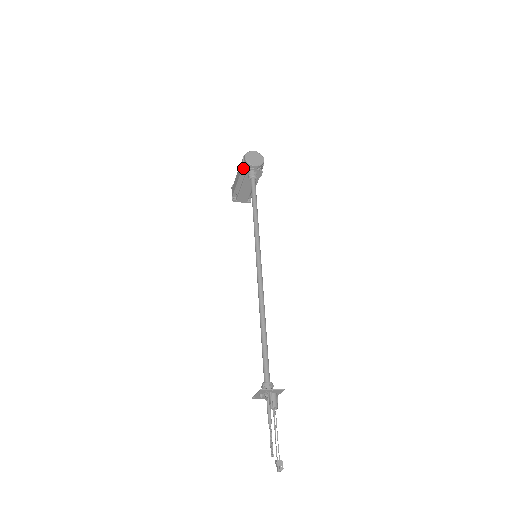
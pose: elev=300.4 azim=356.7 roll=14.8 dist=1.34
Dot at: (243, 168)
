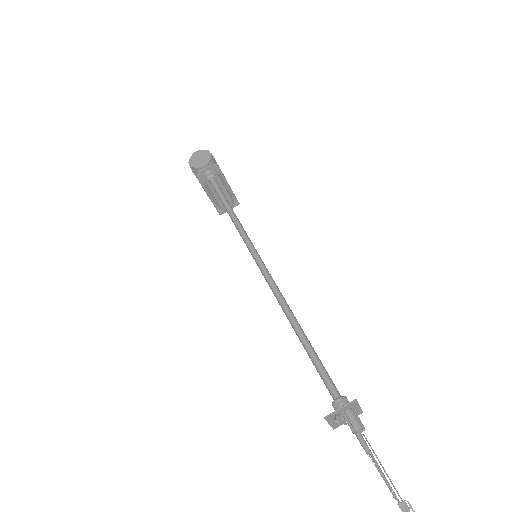
Dot at: occluded
